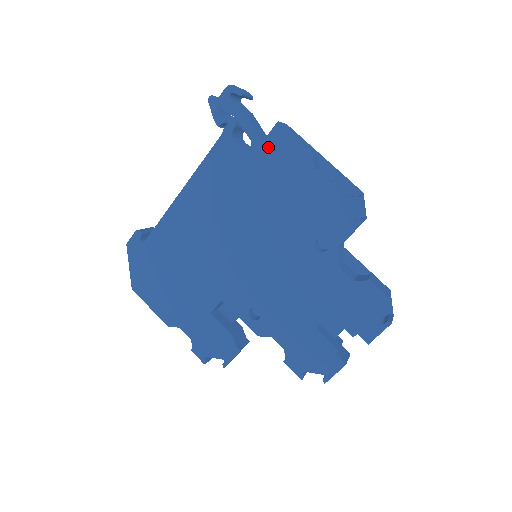
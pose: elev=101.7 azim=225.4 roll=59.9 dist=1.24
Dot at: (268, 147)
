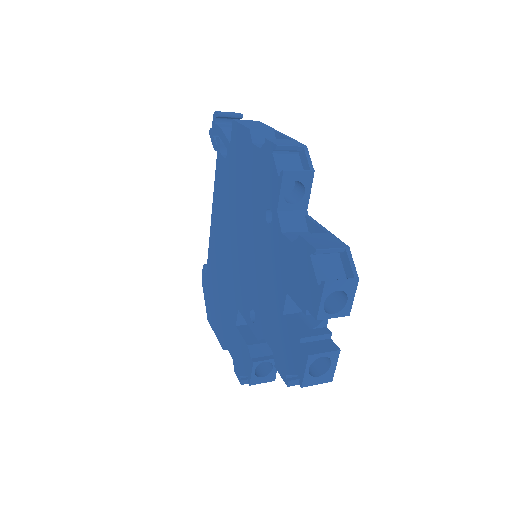
Dot at: (233, 146)
